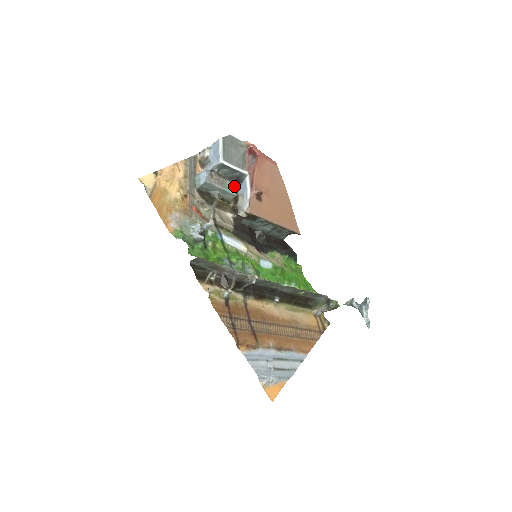
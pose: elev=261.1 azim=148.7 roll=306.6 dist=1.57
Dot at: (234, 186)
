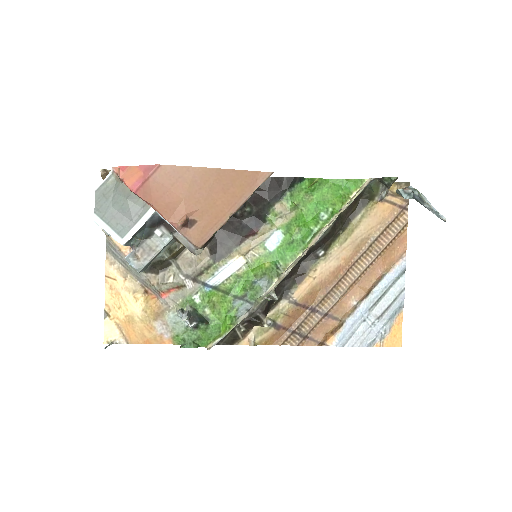
Dot at: (161, 232)
